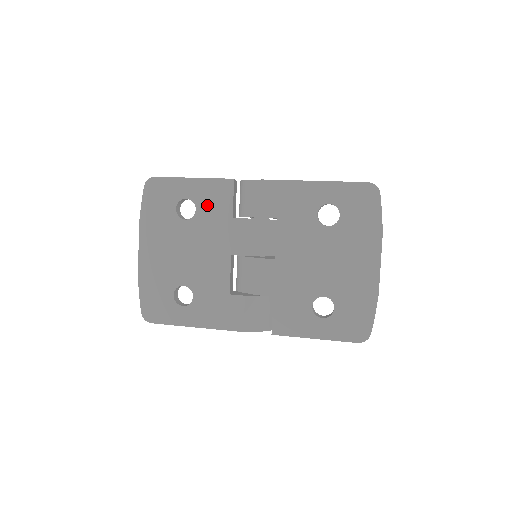
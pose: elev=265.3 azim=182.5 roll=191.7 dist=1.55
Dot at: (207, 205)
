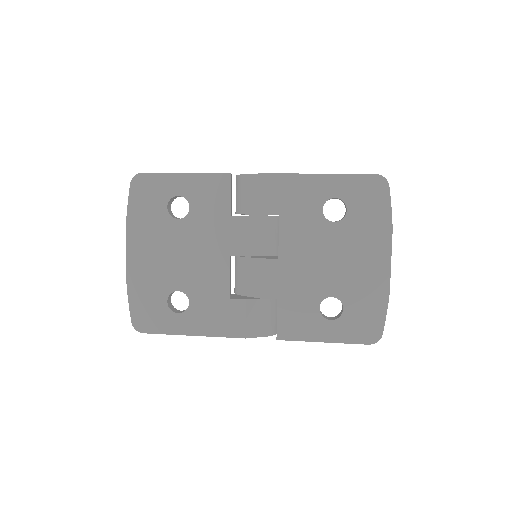
Dot at: (202, 202)
